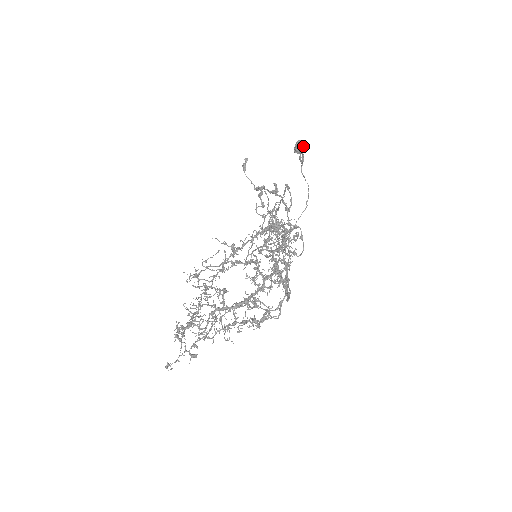
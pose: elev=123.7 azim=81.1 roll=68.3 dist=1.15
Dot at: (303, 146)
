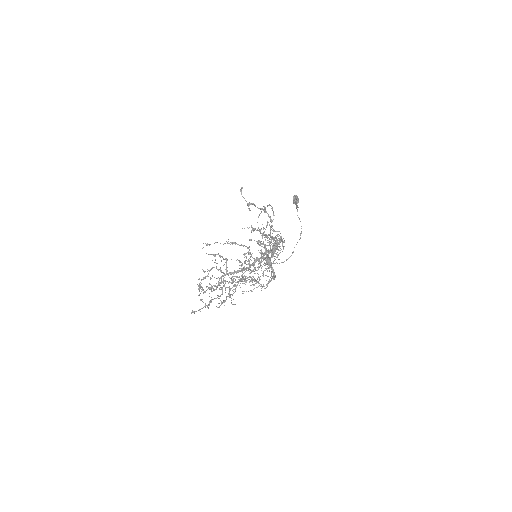
Dot at: (298, 199)
